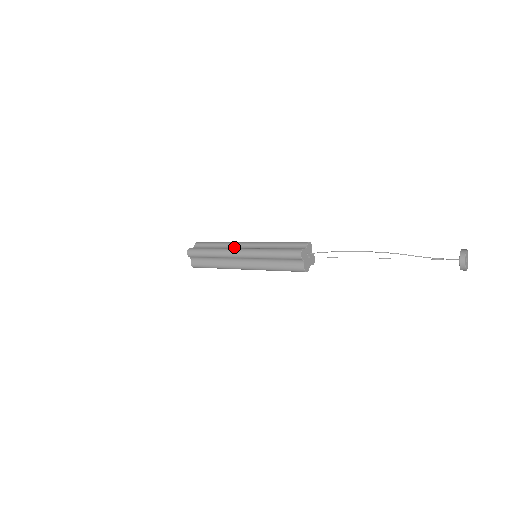
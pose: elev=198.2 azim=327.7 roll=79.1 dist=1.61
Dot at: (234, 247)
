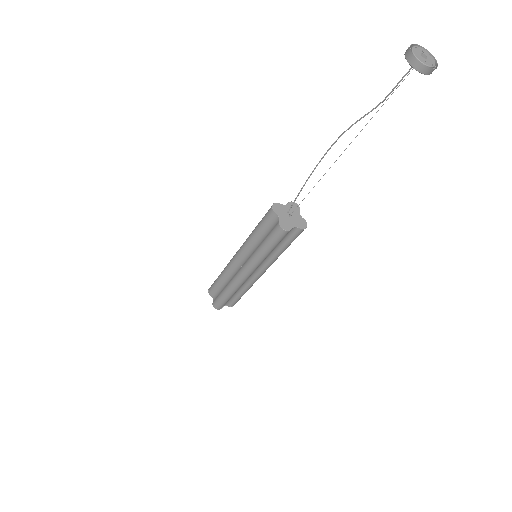
Dot at: occluded
